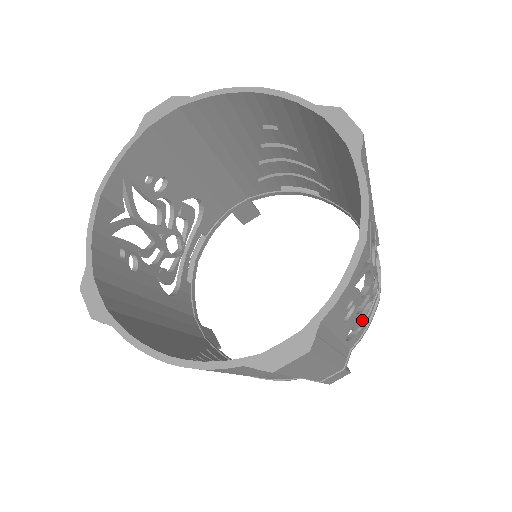
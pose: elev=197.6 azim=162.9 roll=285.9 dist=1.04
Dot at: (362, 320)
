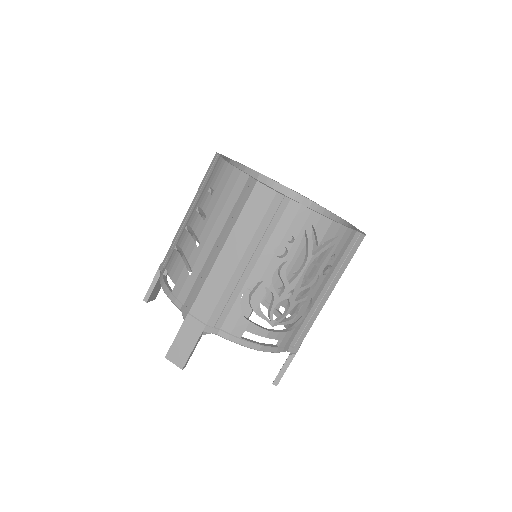
Dot at: (258, 305)
